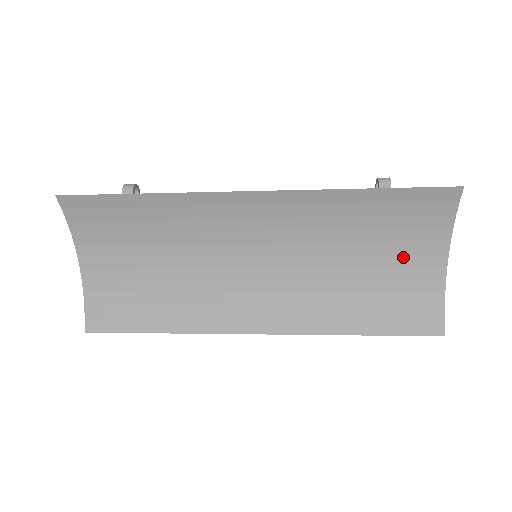
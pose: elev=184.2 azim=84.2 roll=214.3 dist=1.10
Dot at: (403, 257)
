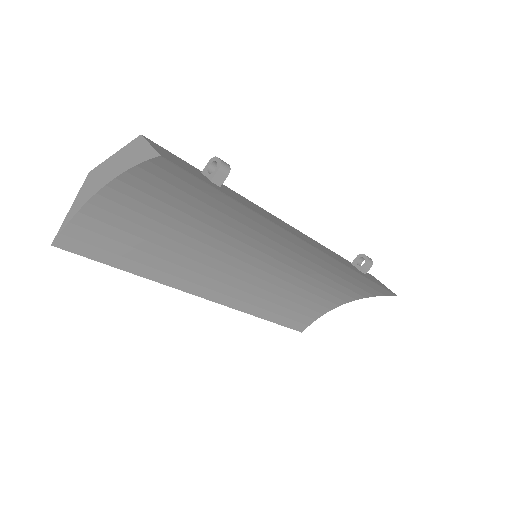
Dot at: (329, 295)
